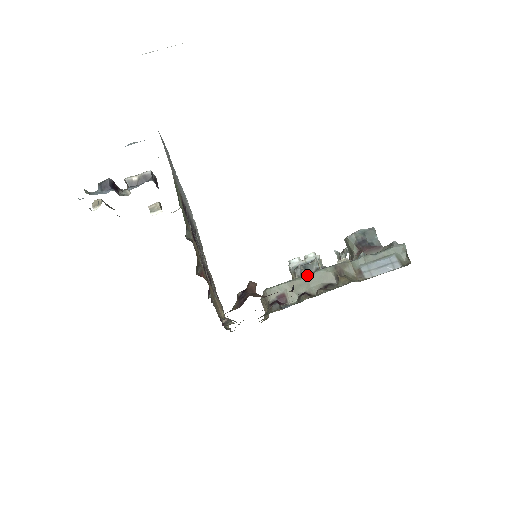
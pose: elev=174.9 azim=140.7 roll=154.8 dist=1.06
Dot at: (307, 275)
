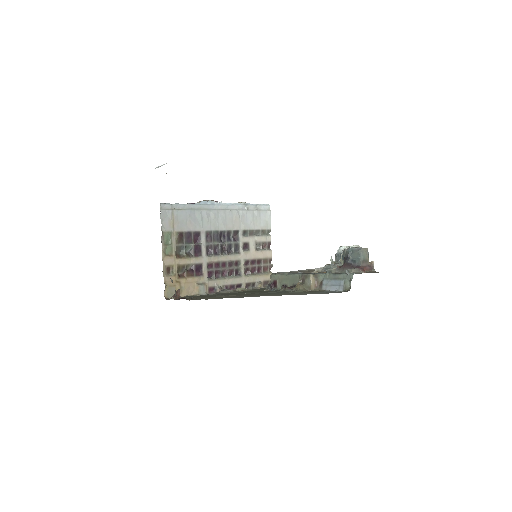
Dot at: (288, 274)
